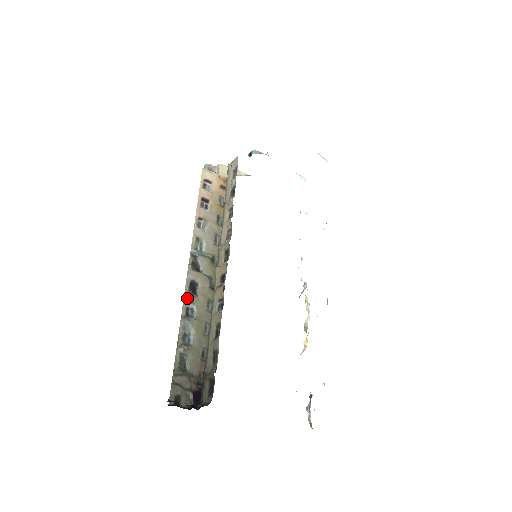
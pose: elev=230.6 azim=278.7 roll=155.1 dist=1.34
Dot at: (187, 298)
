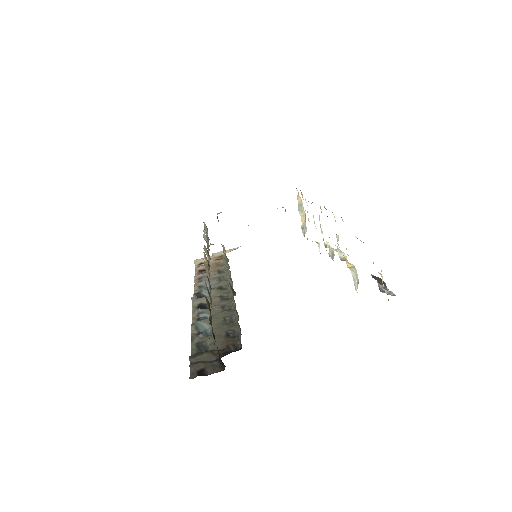
Dot at: (195, 313)
